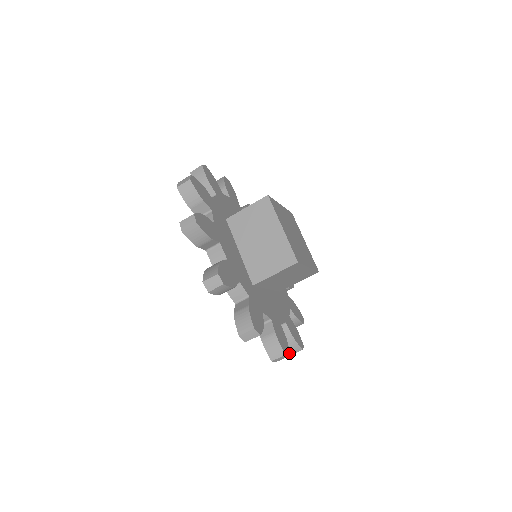
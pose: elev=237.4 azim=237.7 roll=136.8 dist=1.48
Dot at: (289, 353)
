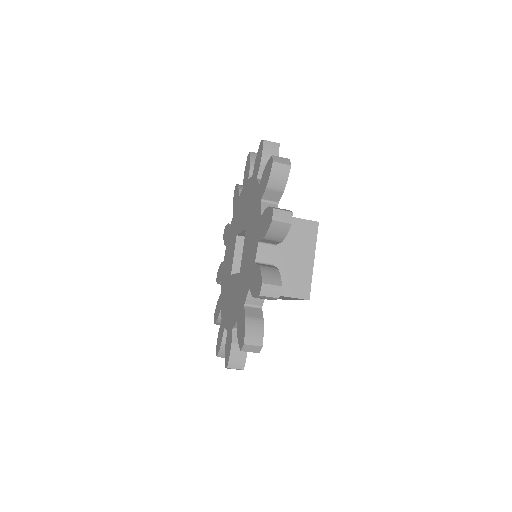
Dot at: occluded
